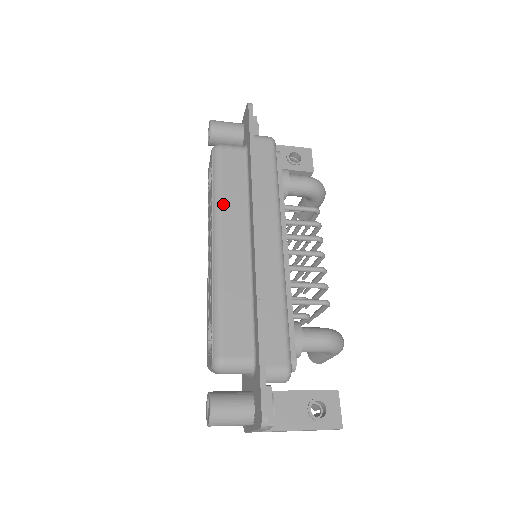
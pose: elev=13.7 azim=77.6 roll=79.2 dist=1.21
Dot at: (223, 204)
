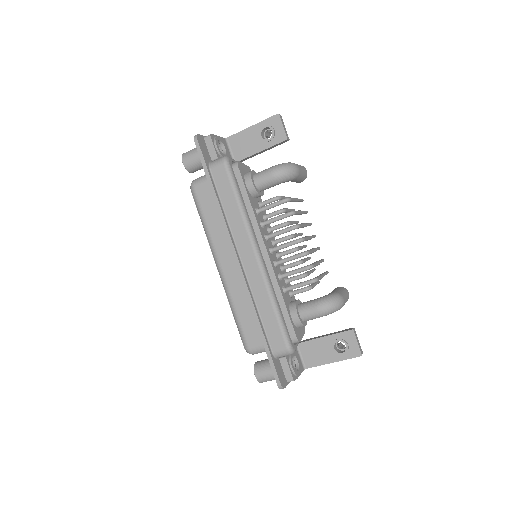
Dot at: (212, 237)
